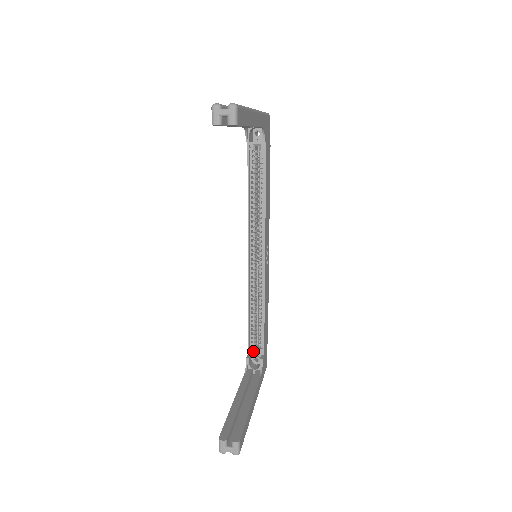
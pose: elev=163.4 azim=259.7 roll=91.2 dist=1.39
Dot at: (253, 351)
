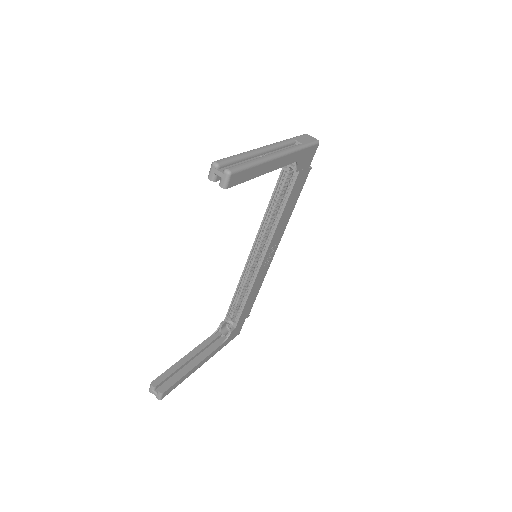
Dot at: (229, 320)
